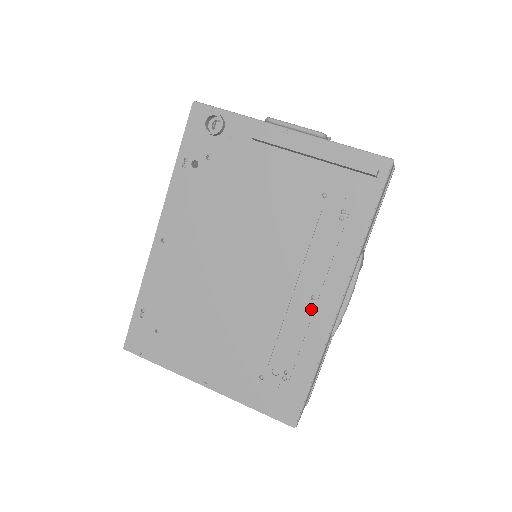
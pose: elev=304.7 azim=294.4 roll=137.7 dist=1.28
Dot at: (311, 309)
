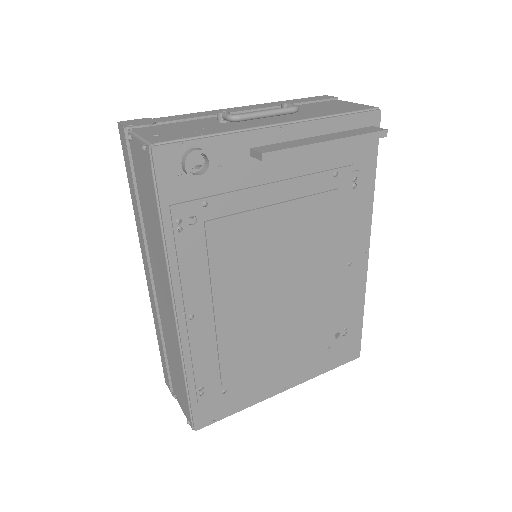
Dot at: (350, 273)
